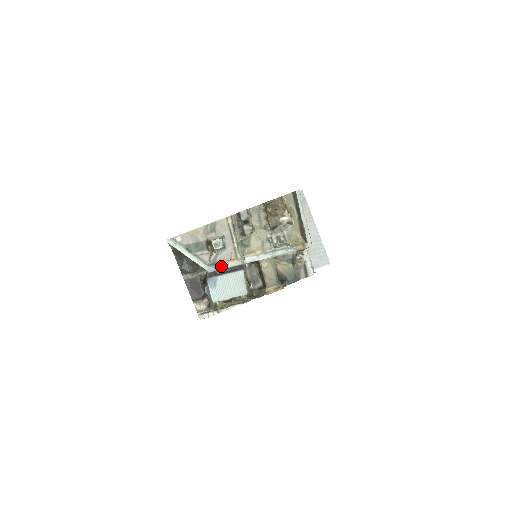
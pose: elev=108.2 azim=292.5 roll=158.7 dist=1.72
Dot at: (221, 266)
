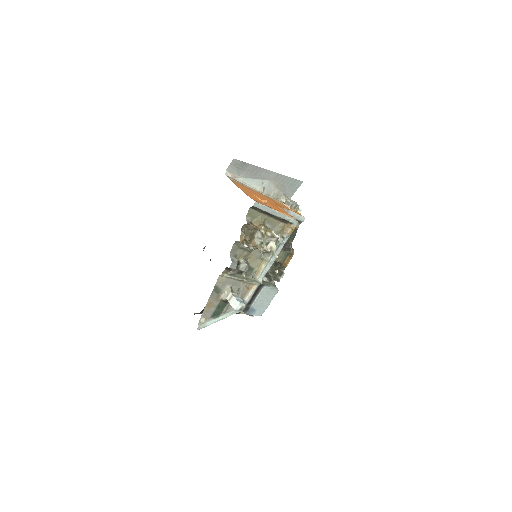
Dot at: (247, 300)
